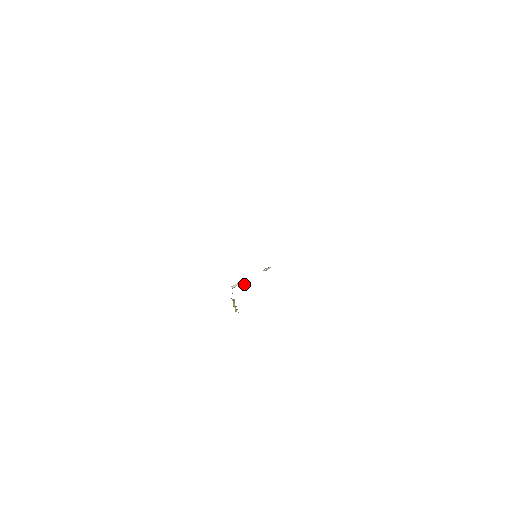
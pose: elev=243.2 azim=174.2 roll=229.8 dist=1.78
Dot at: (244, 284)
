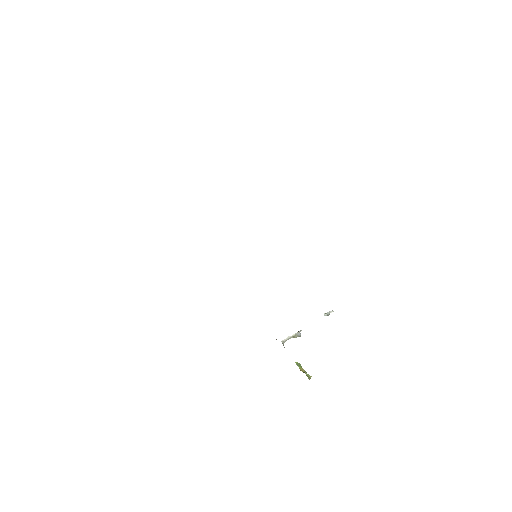
Dot at: (299, 335)
